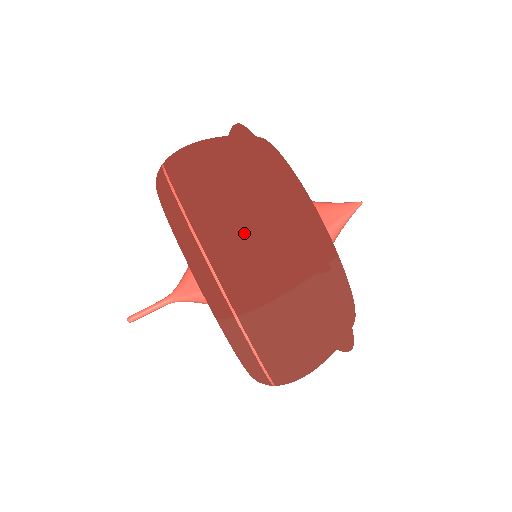
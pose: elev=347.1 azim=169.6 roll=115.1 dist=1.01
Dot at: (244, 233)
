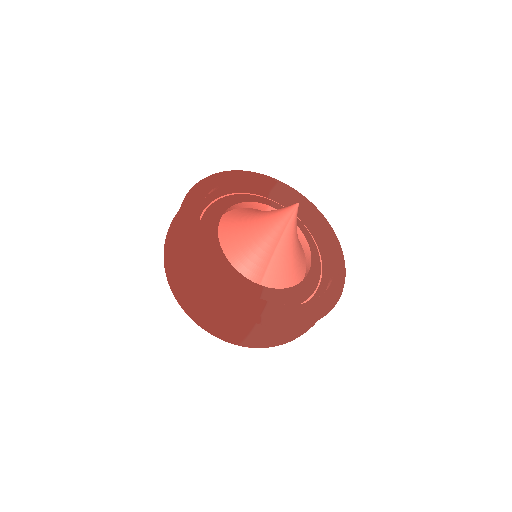
Dot at: (207, 319)
